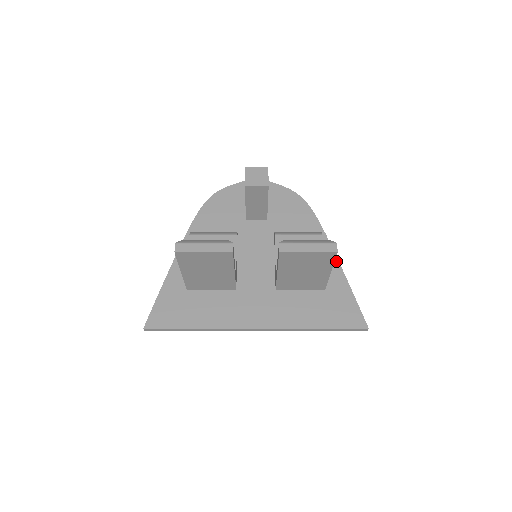
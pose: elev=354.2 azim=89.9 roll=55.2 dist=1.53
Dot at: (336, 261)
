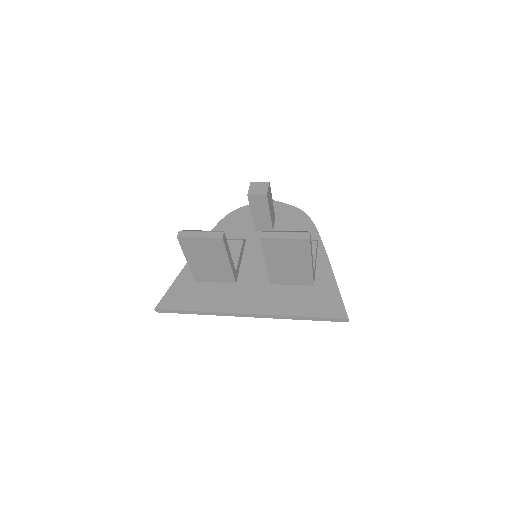
Dot at: (328, 263)
